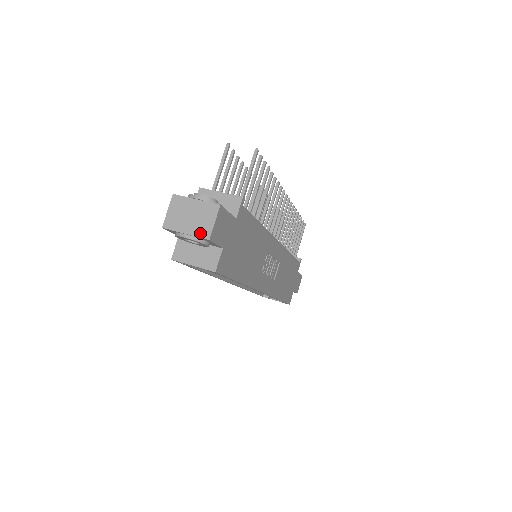
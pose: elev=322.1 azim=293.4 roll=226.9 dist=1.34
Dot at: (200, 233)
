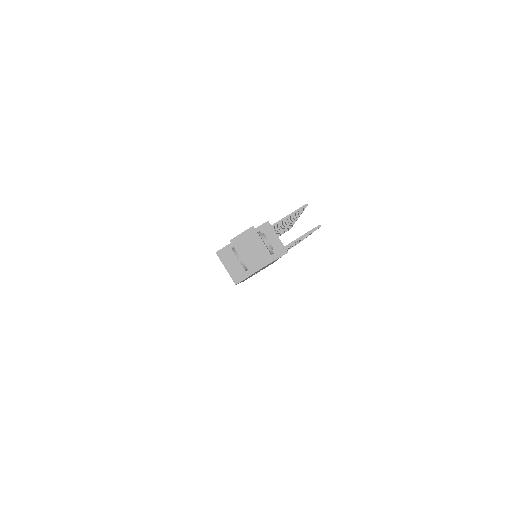
Dot at: (249, 266)
